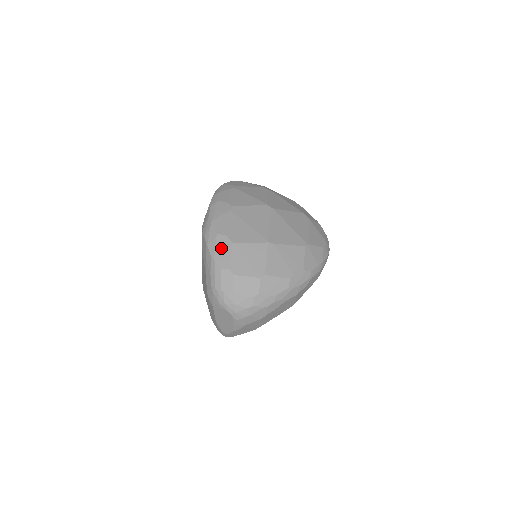
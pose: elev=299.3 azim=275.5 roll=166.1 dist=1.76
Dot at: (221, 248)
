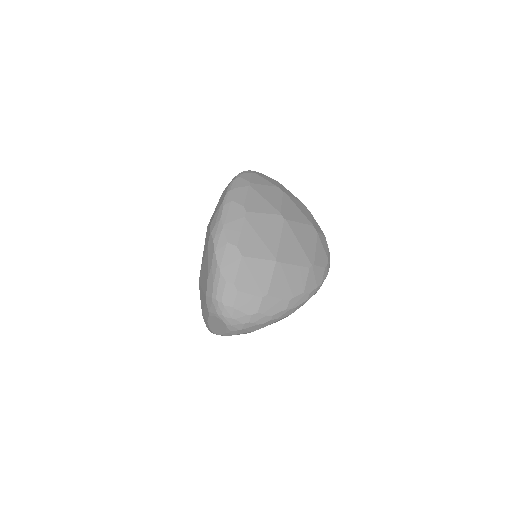
Dot at: (229, 259)
